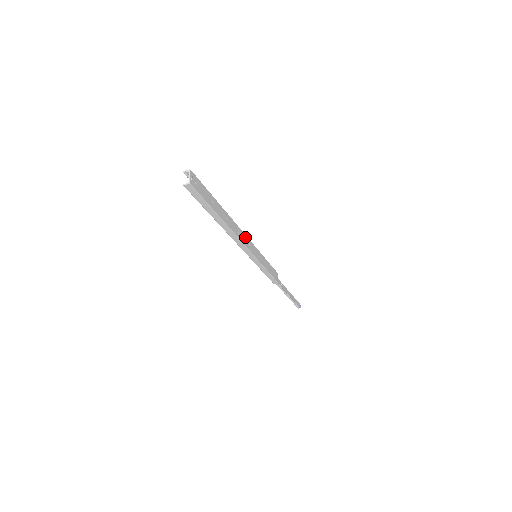
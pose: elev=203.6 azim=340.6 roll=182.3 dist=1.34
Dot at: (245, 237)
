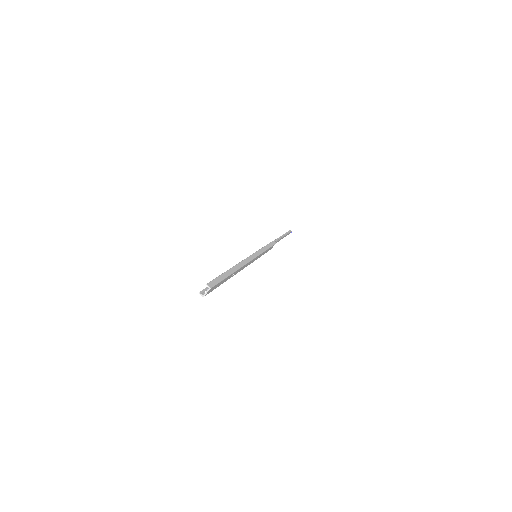
Dot at: (249, 262)
